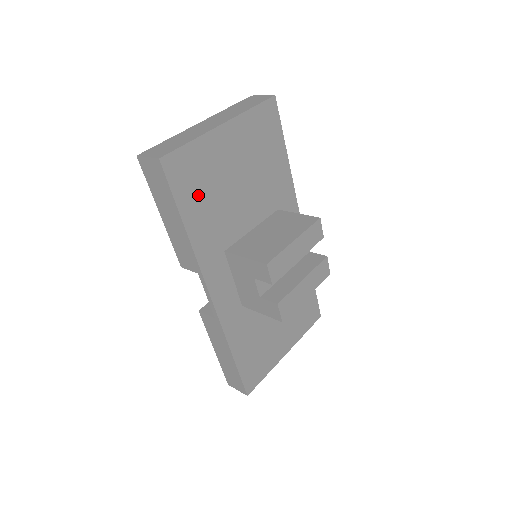
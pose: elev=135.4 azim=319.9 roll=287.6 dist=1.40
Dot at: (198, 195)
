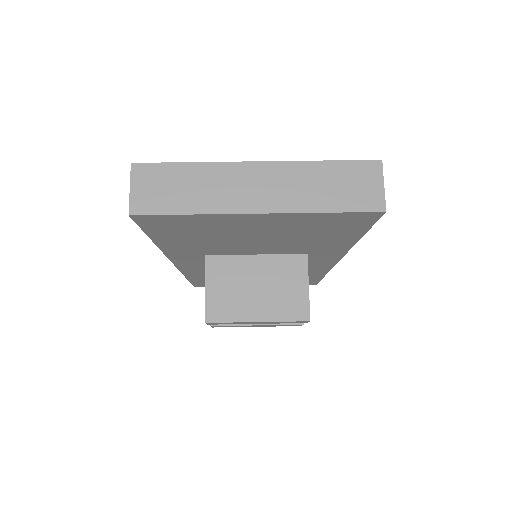
Dot at: (183, 234)
